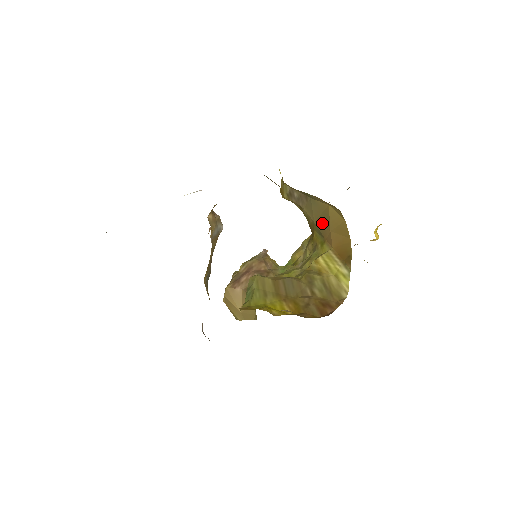
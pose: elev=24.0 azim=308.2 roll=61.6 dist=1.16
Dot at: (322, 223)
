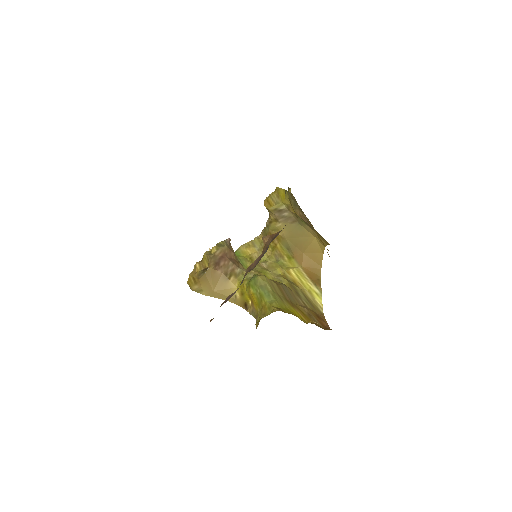
Dot at: (296, 243)
